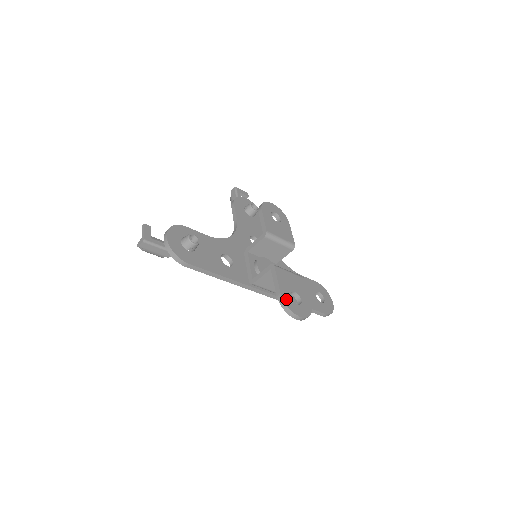
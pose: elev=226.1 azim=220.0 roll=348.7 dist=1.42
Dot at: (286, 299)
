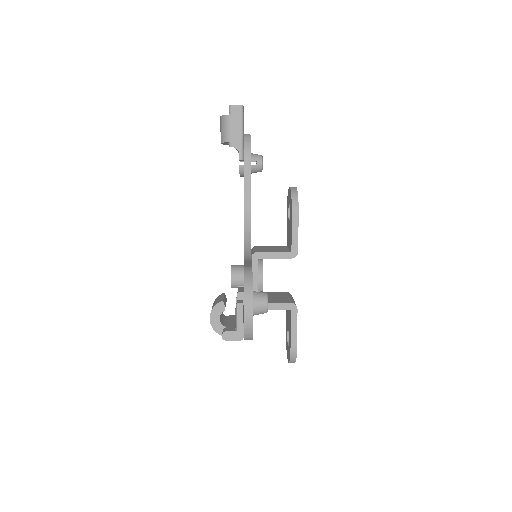
Dot at: (296, 350)
